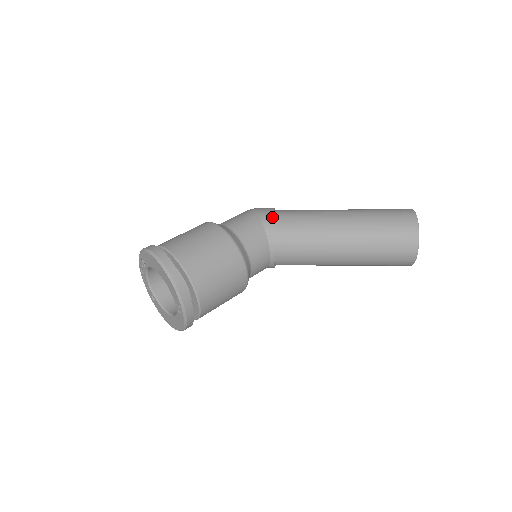
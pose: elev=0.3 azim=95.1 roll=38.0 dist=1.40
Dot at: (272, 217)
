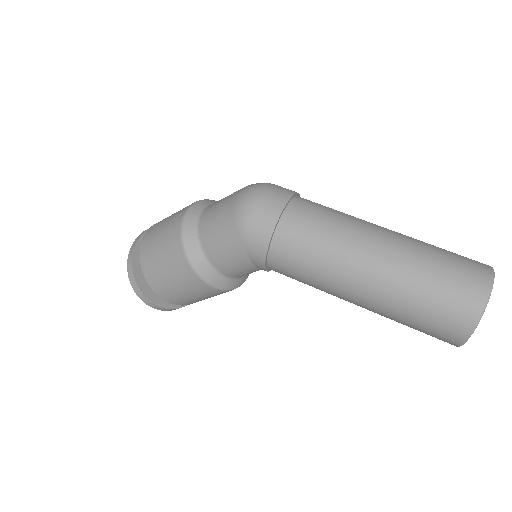
Dot at: (263, 262)
